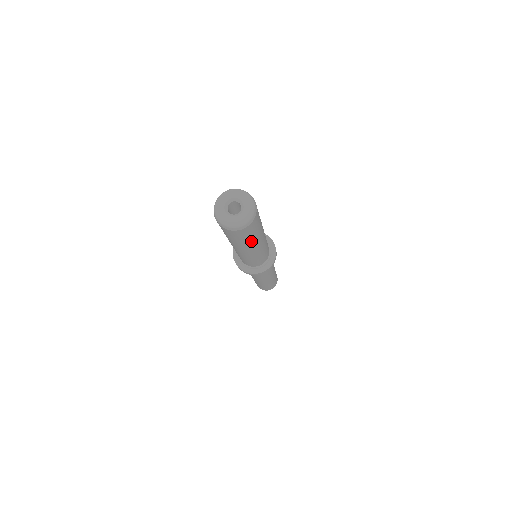
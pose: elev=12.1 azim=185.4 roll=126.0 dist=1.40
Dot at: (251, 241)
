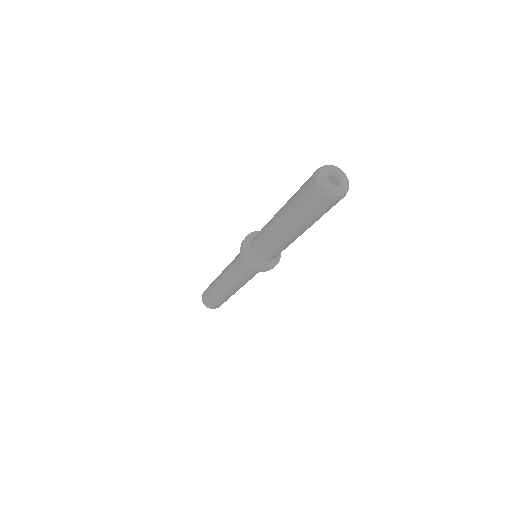
Dot at: (310, 221)
